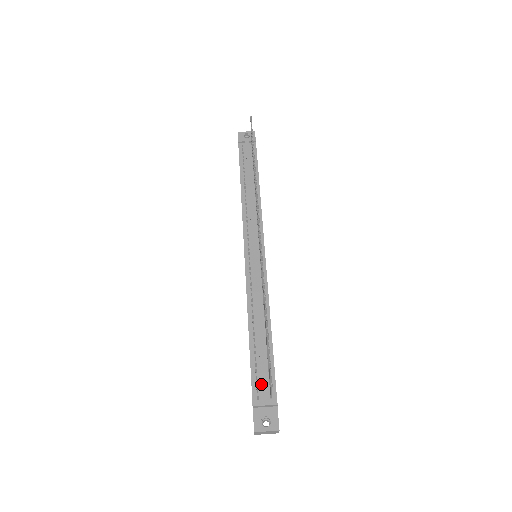
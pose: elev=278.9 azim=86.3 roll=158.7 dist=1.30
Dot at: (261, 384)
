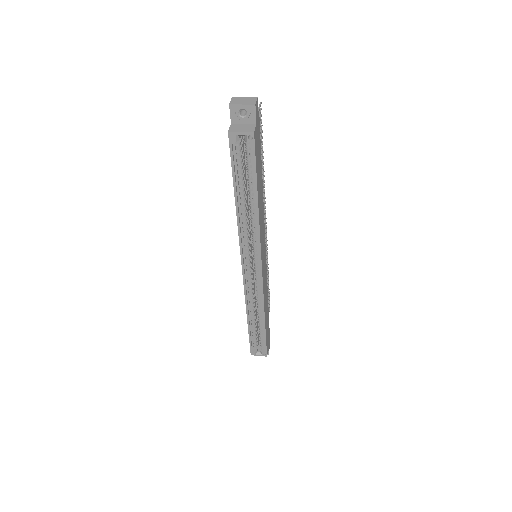
Dot at: occluded
